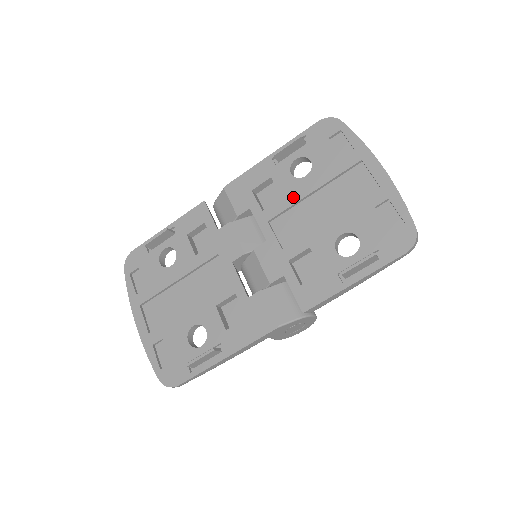
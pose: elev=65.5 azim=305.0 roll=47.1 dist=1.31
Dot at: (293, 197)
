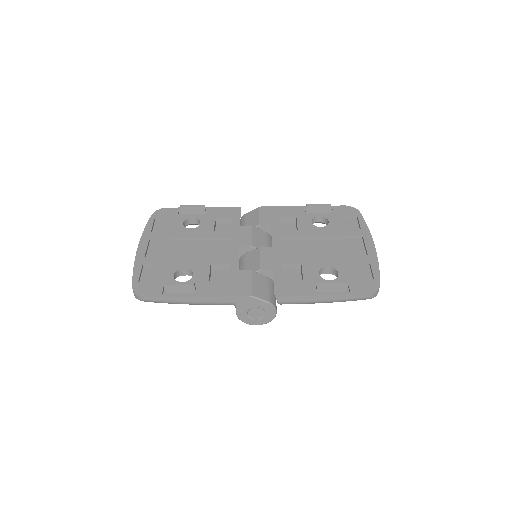
Dot at: (306, 233)
